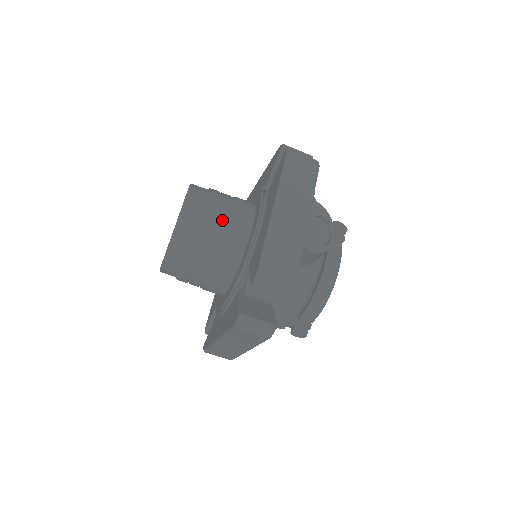
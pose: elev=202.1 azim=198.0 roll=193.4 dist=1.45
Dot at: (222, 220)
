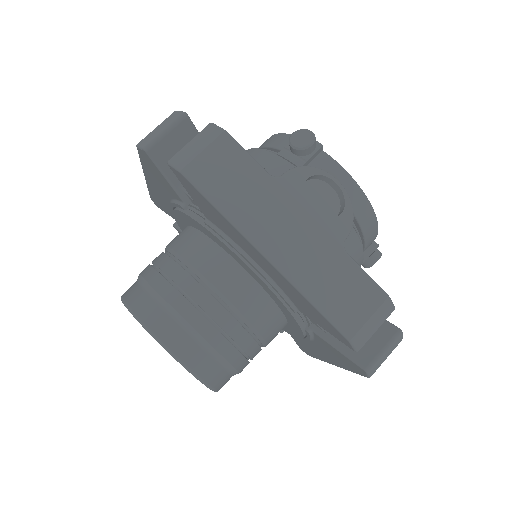
Dot at: (214, 306)
